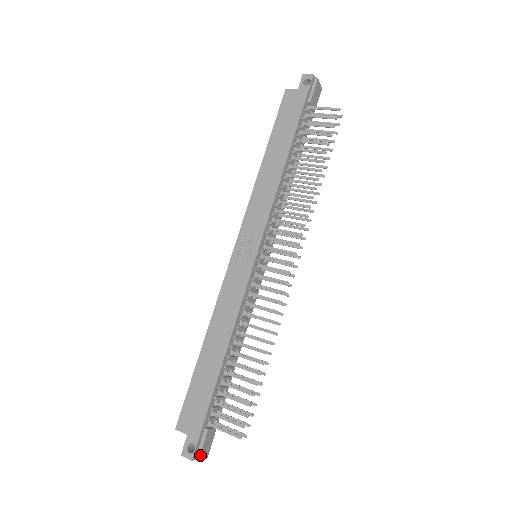
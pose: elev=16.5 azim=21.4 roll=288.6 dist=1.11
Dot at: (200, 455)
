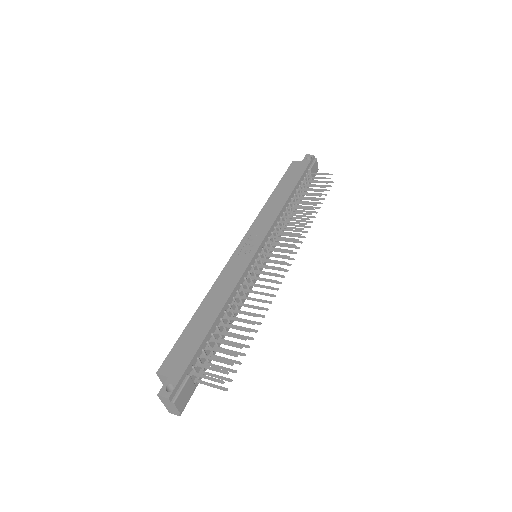
Dot at: (177, 399)
